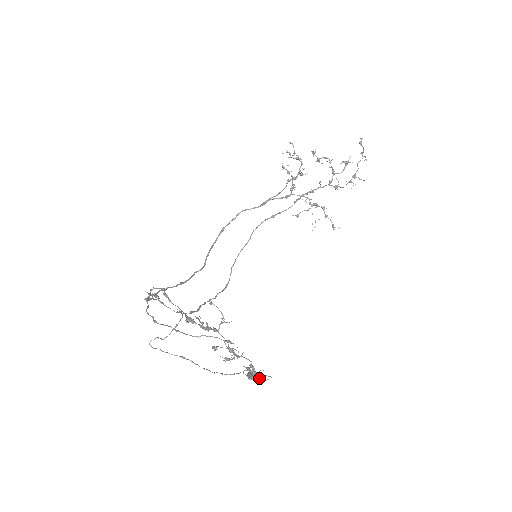
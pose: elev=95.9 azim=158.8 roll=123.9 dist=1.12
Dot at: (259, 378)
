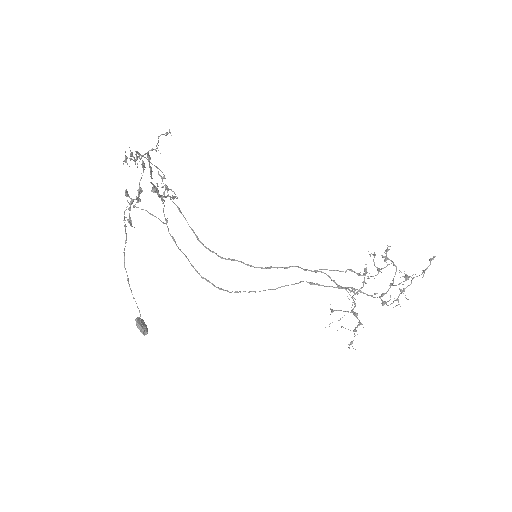
Dot at: (142, 329)
